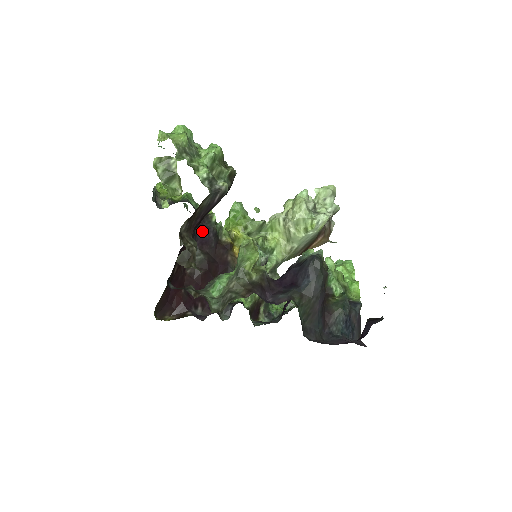
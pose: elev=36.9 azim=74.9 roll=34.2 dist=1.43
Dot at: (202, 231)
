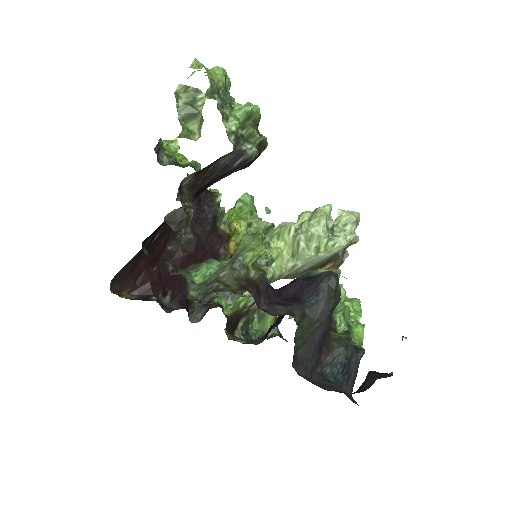
Dot at: (201, 207)
